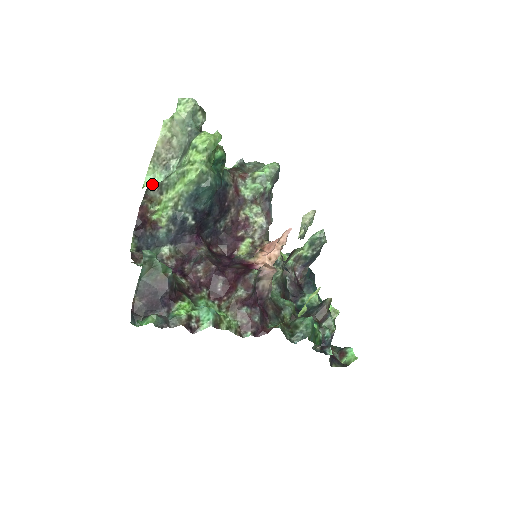
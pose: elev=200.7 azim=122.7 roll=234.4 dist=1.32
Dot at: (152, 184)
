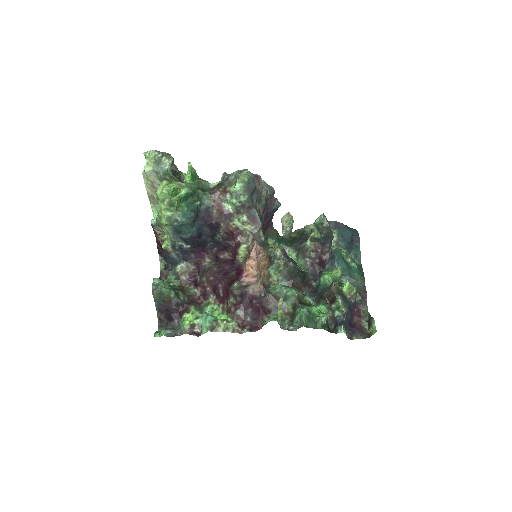
Dot at: (153, 222)
